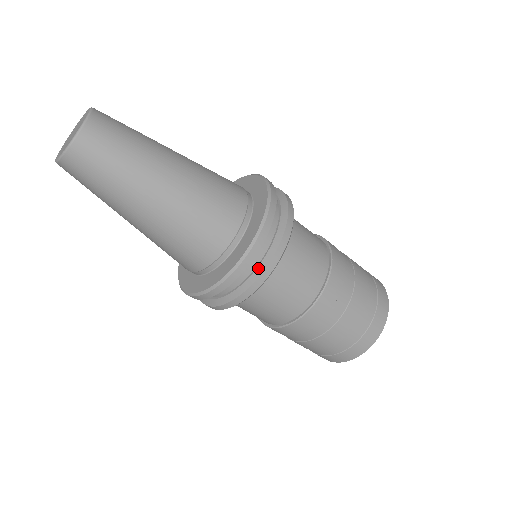
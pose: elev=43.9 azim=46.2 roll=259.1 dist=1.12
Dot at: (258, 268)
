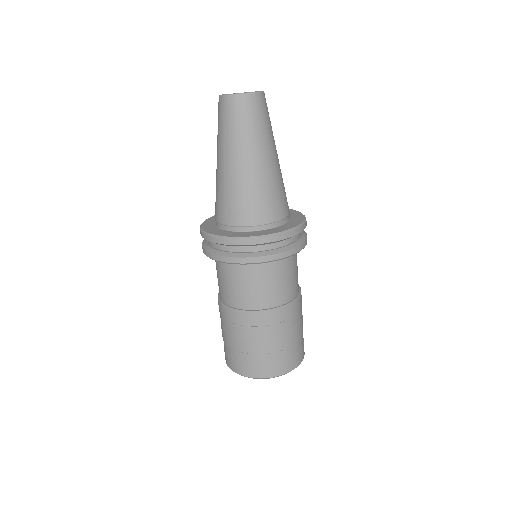
Dot at: (286, 247)
